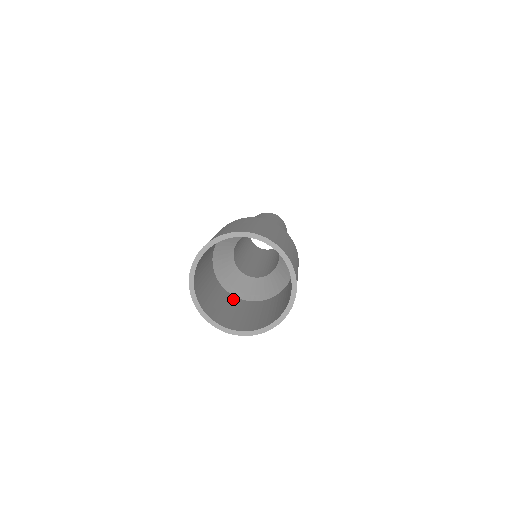
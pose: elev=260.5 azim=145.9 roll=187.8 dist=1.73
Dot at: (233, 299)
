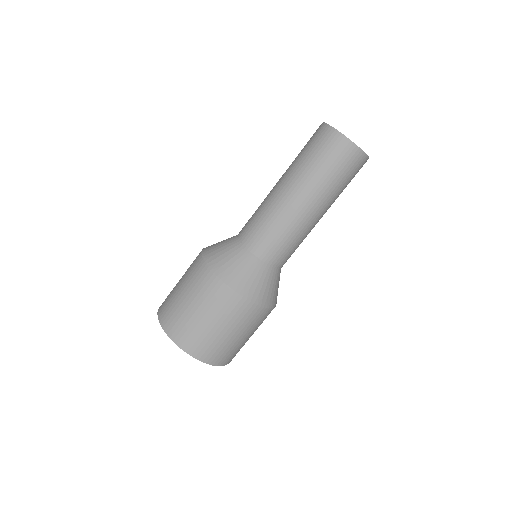
Dot at: occluded
